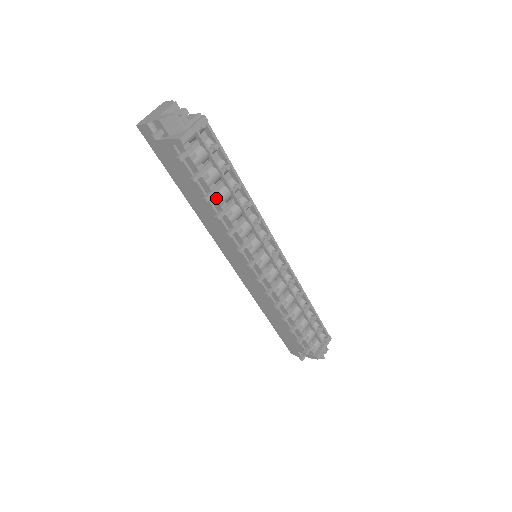
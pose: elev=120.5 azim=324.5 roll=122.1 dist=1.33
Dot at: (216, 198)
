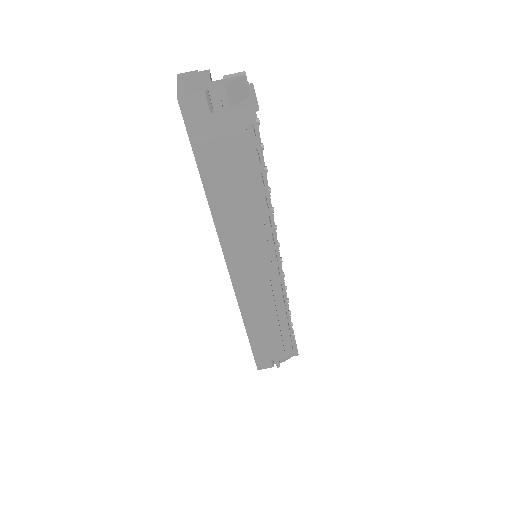
Dot at: (263, 181)
